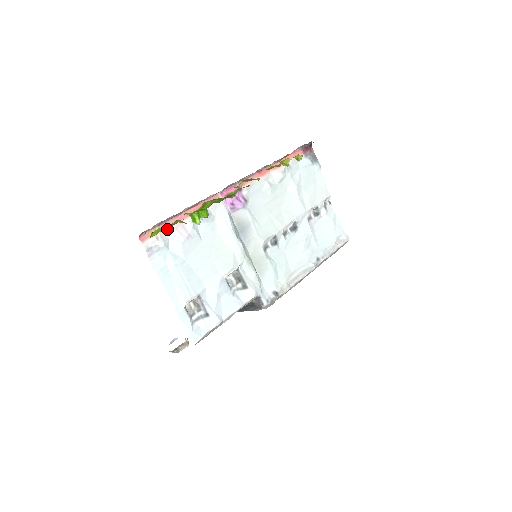
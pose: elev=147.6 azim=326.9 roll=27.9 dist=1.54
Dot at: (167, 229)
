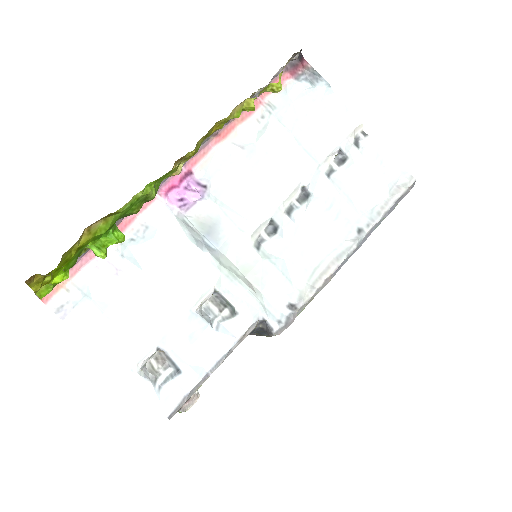
Dot at: (38, 288)
